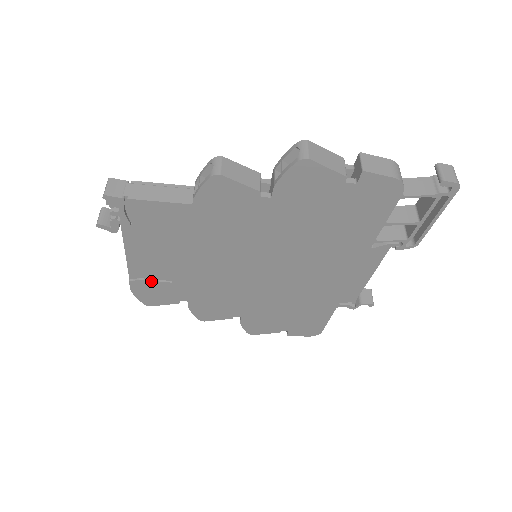
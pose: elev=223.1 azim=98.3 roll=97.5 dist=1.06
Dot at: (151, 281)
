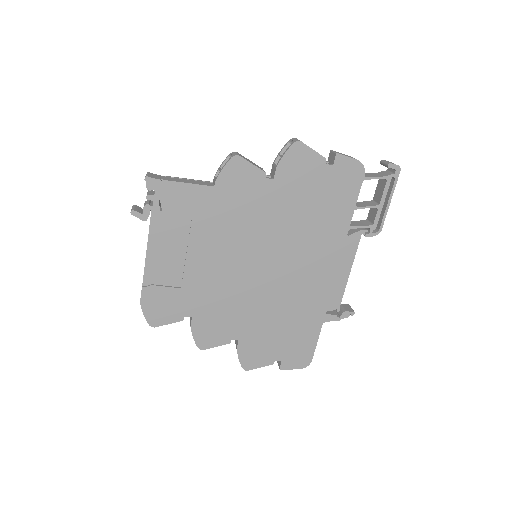
Dot at: (162, 287)
